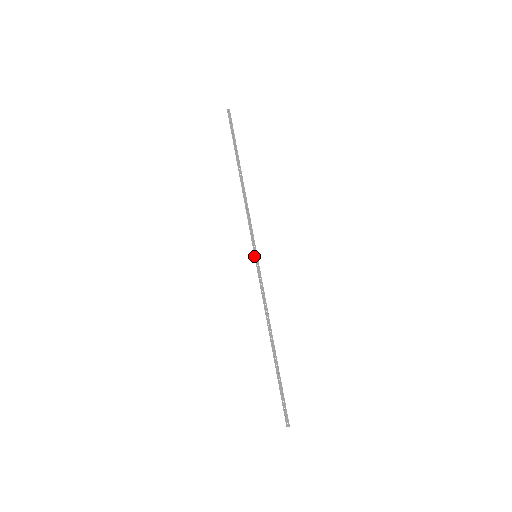
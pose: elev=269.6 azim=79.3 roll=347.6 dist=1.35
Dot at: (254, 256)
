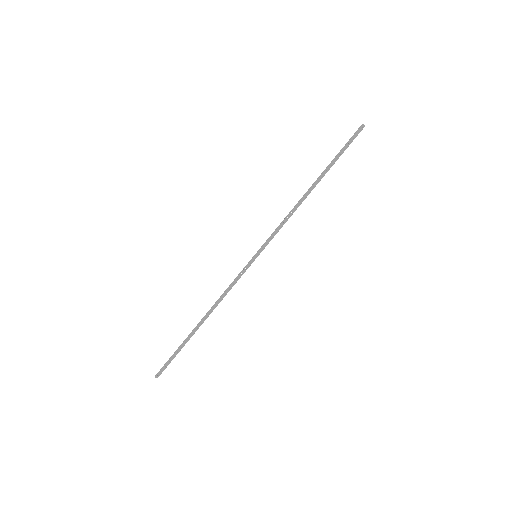
Dot at: (255, 255)
